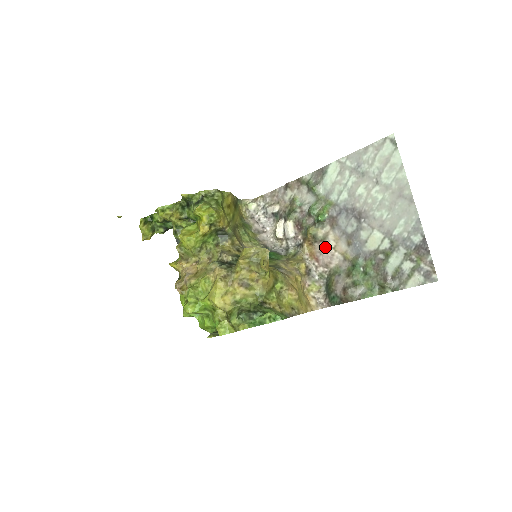
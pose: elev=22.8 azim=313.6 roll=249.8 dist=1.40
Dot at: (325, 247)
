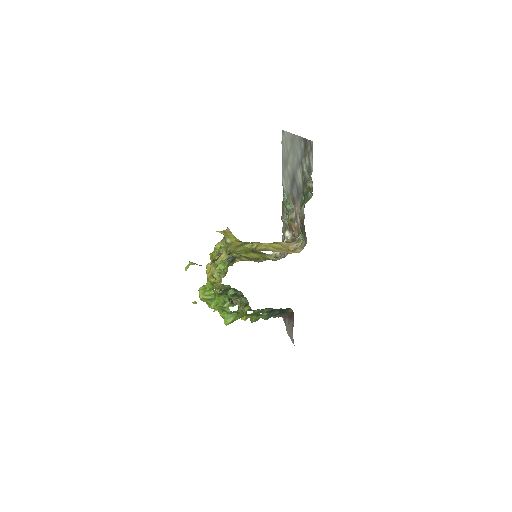
Dot at: (298, 218)
